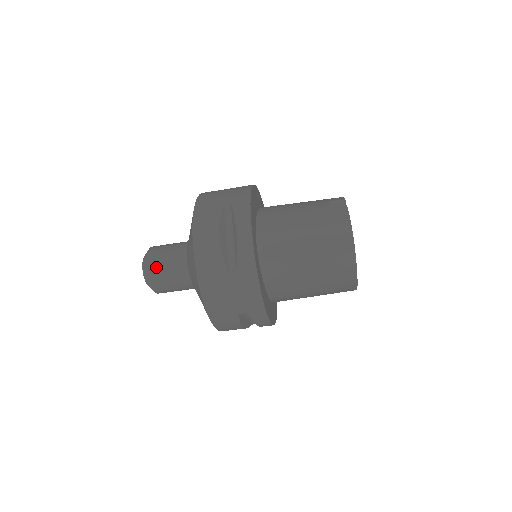
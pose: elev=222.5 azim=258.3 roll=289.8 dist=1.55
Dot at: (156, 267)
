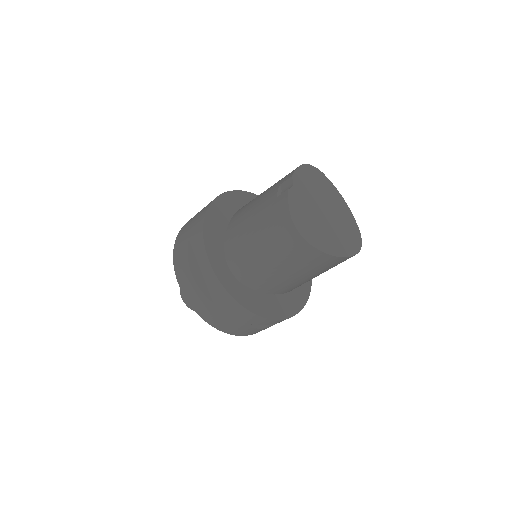
Dot at: occluded
